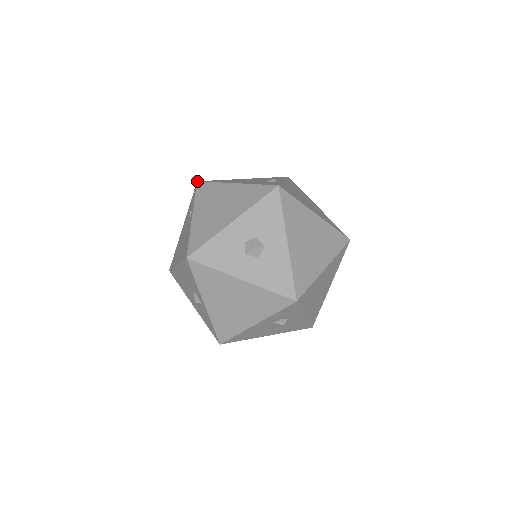
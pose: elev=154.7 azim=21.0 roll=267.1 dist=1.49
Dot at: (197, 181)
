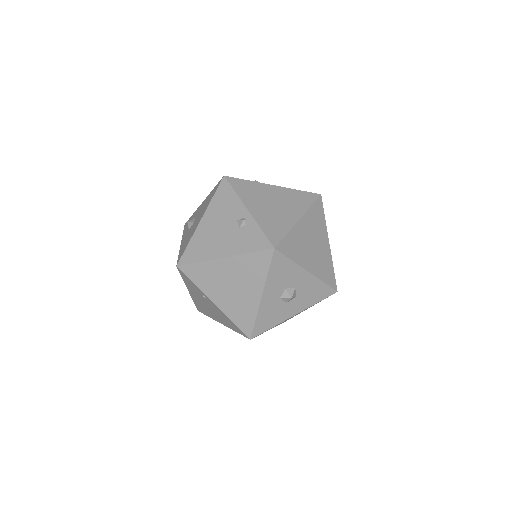
Dot at: (177, 267)
